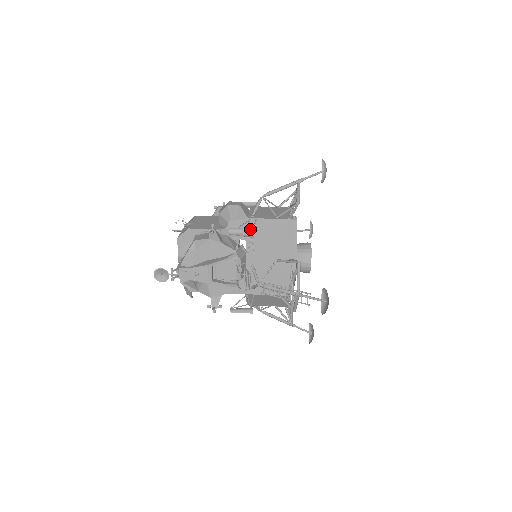
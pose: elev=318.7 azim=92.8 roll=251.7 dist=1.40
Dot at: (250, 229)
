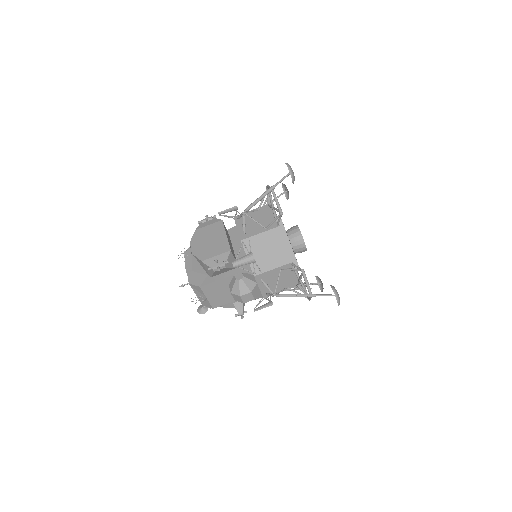
Dot at: (270, 305)
